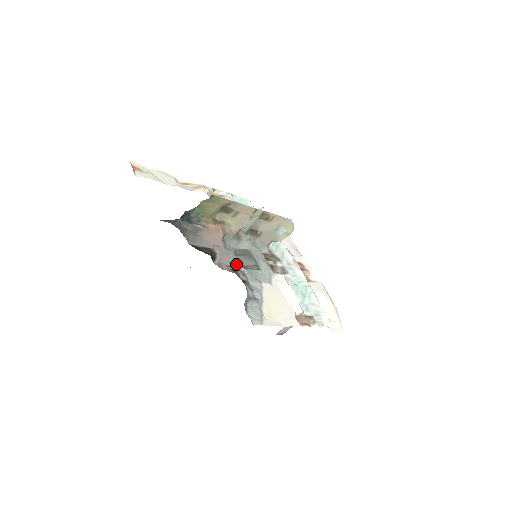
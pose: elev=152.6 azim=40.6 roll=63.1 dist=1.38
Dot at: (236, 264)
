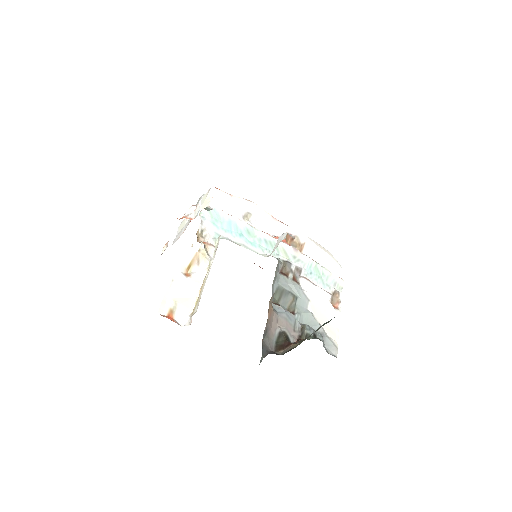
Dot at: (293, 319)
